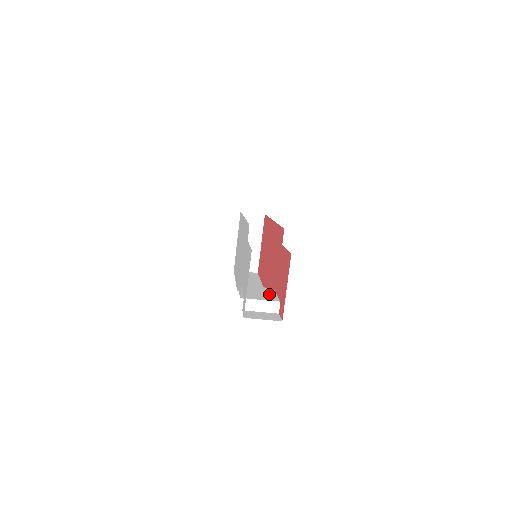
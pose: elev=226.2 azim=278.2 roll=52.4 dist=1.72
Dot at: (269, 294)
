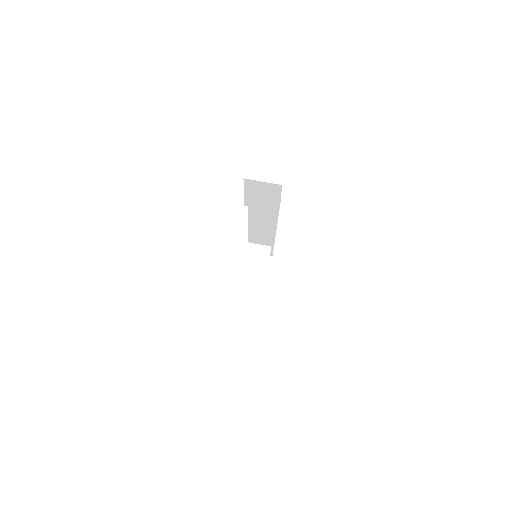
Dot at: occluded
